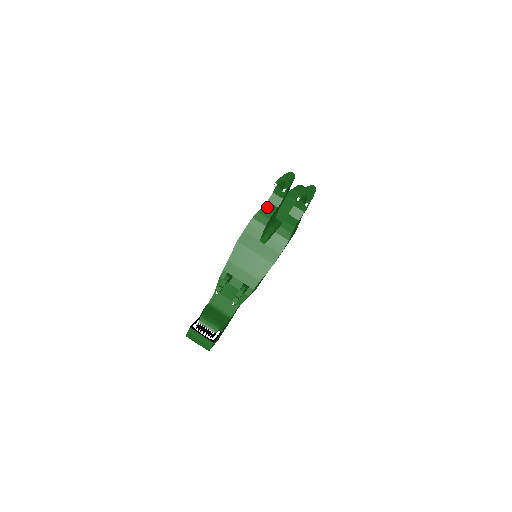
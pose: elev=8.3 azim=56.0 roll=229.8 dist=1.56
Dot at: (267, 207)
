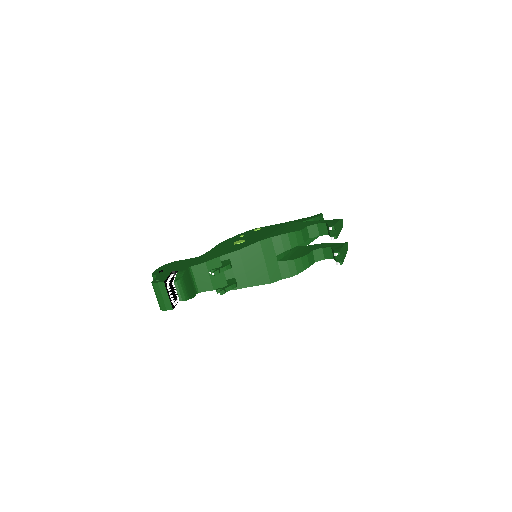
Dot at: (304, 233)
